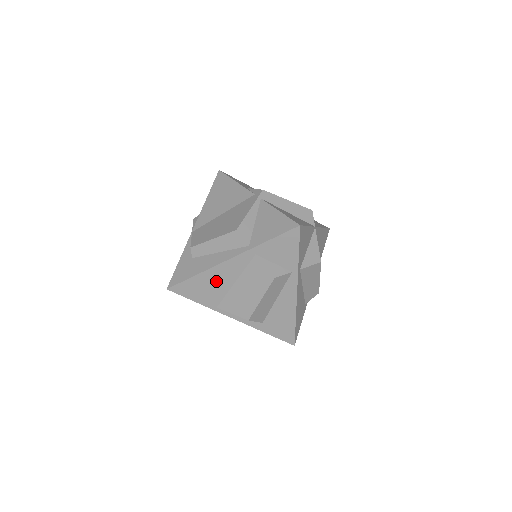
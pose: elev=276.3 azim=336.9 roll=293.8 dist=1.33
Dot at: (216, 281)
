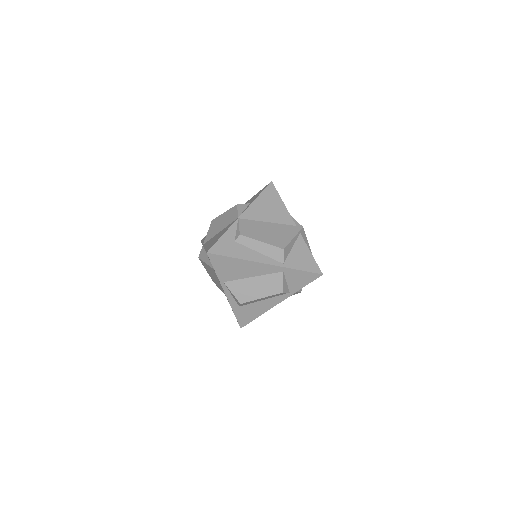
Dot at: (243, 269)
